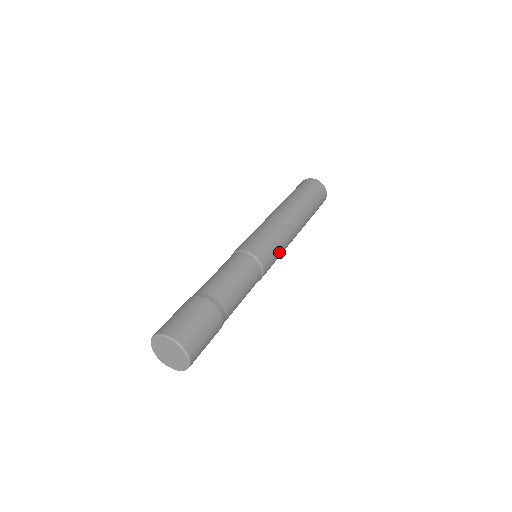
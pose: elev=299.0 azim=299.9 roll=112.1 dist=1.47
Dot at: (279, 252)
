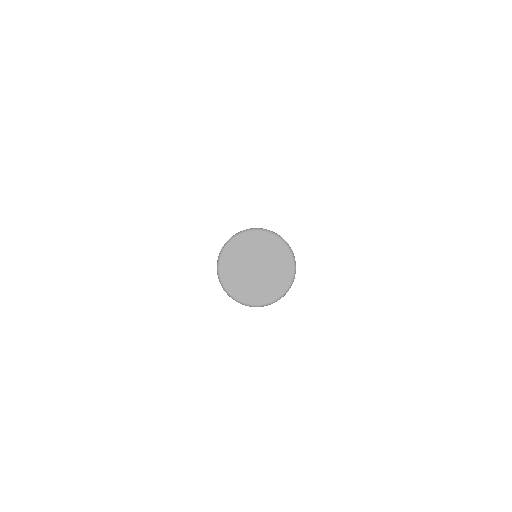
Dot at: occluded
